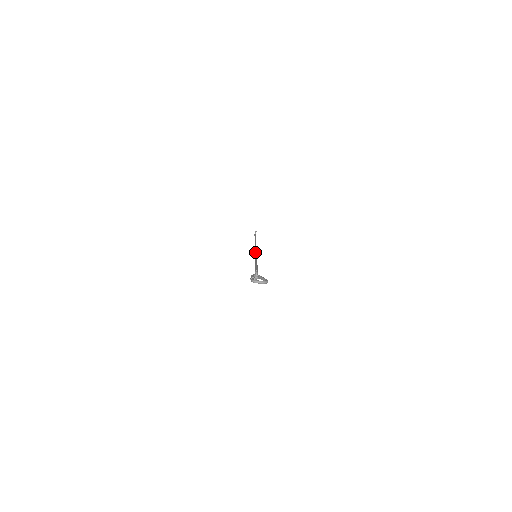
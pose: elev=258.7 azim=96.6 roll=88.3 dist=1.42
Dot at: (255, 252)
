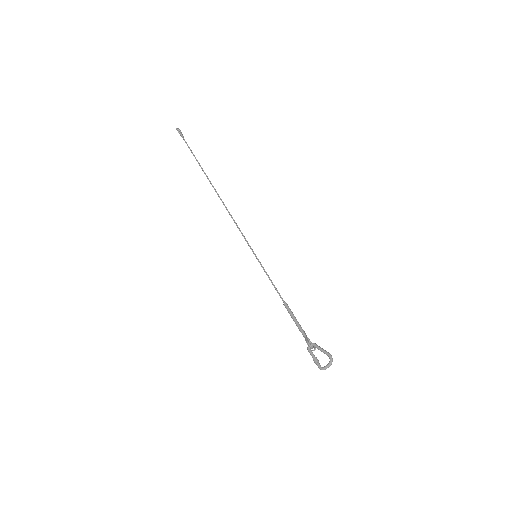
Dot at: occluded
